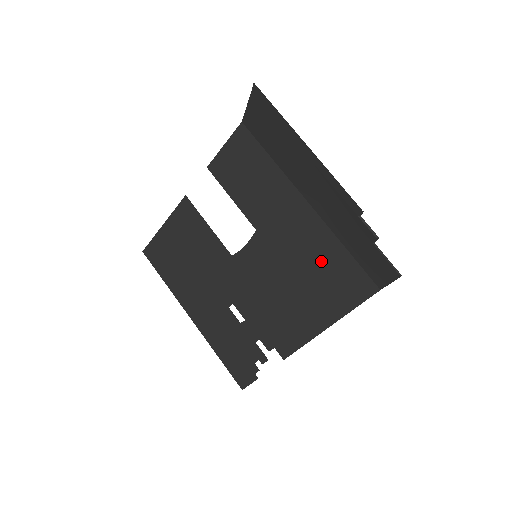
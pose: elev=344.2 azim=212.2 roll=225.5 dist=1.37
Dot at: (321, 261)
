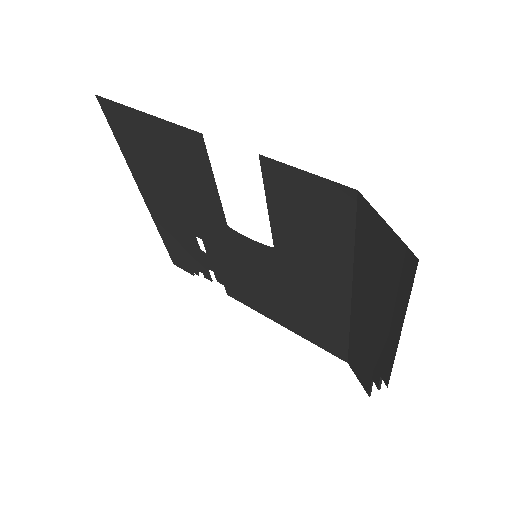
Dot at: (318, 317)
